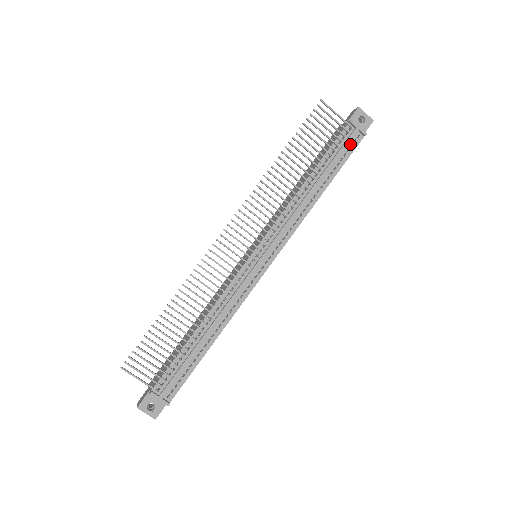
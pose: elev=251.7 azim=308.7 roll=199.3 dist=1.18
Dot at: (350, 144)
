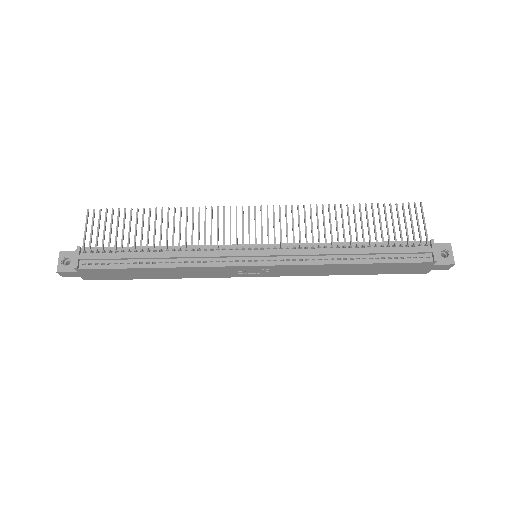
Dot at: (415, 255)
